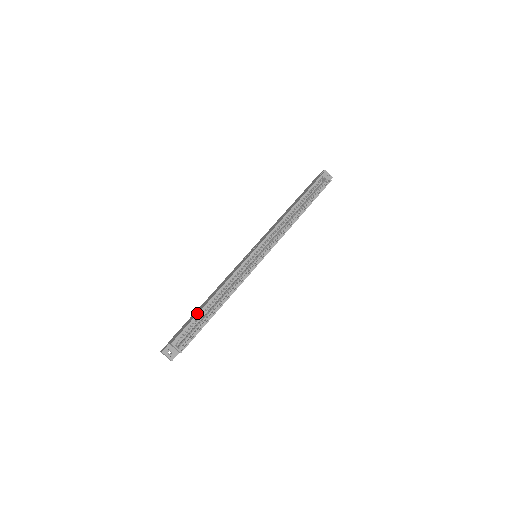
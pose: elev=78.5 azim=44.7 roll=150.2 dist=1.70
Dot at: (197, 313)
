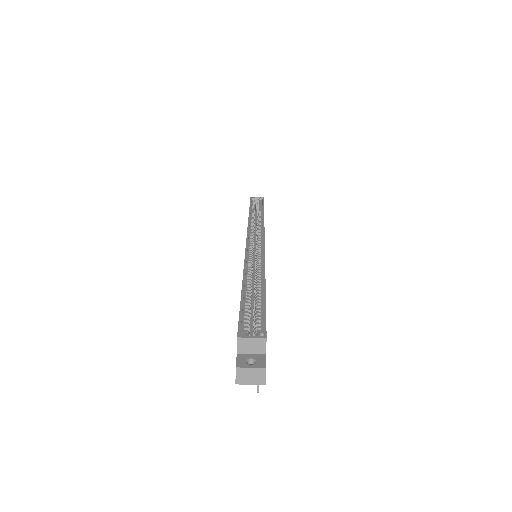
Dot at: occluded
